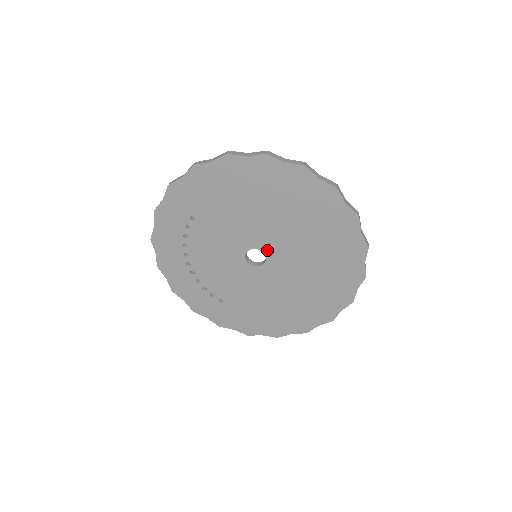
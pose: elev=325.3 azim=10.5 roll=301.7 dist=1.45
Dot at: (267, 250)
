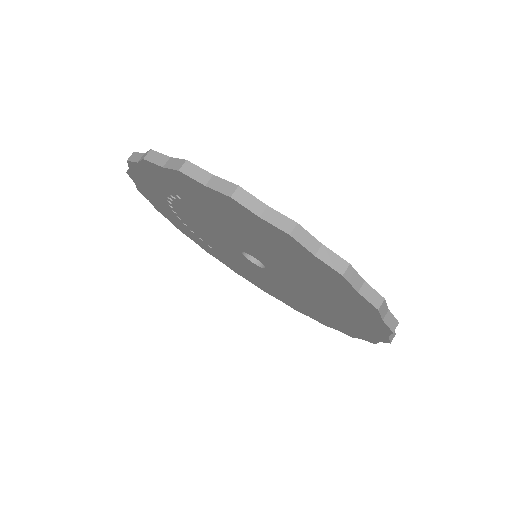
Dot at: (269, 267)
